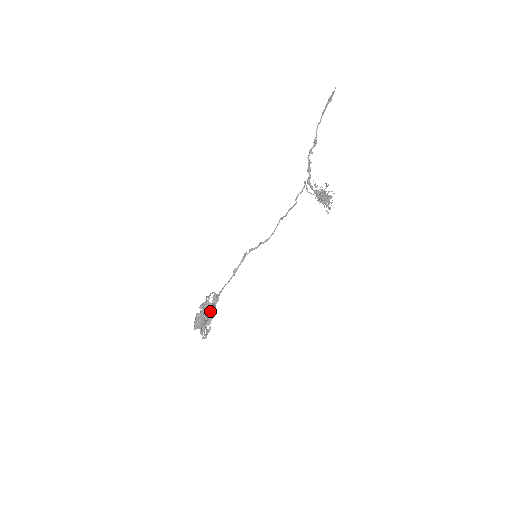
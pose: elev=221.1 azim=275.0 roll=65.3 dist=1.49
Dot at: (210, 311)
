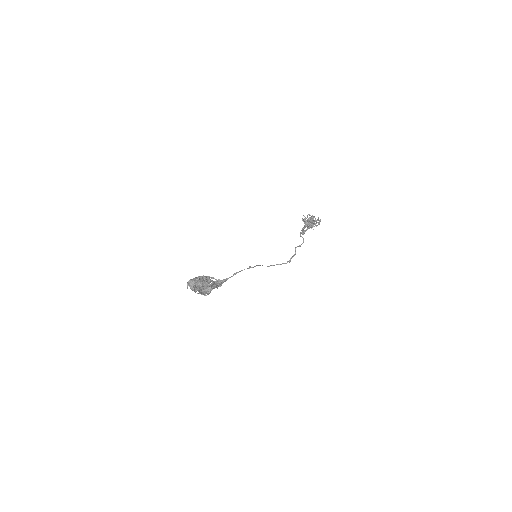
Dot at: (207, 280)
